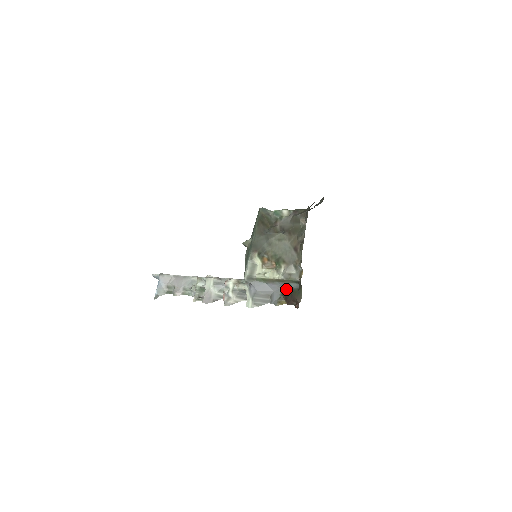
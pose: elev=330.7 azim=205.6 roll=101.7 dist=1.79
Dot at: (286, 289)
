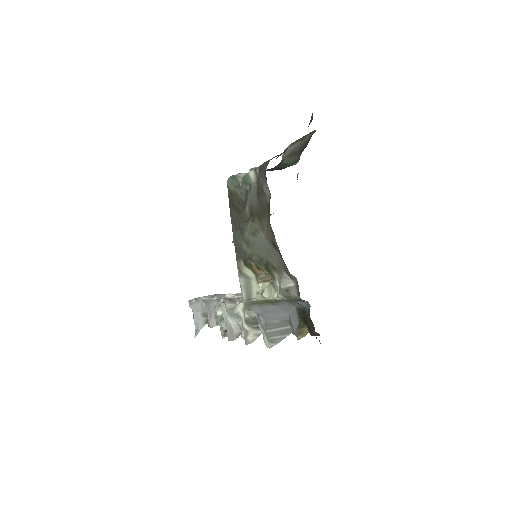
Dot at: (301, 309)
